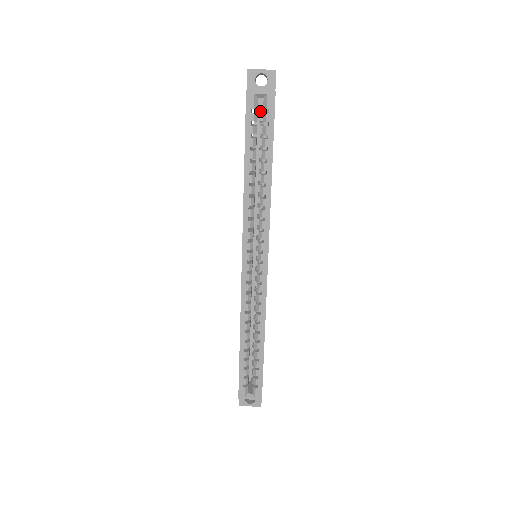
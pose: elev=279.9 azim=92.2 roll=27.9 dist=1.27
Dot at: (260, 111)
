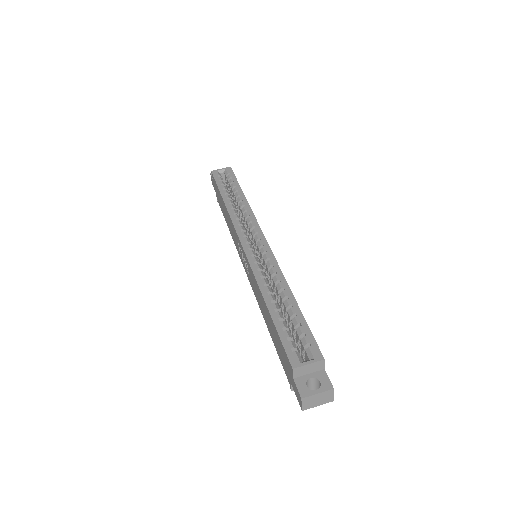
Dot at: occluded
